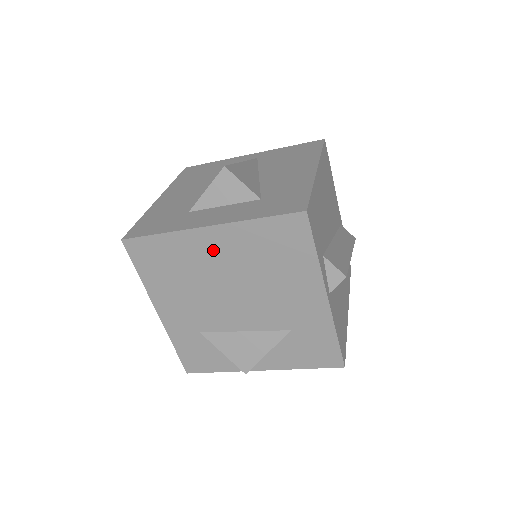
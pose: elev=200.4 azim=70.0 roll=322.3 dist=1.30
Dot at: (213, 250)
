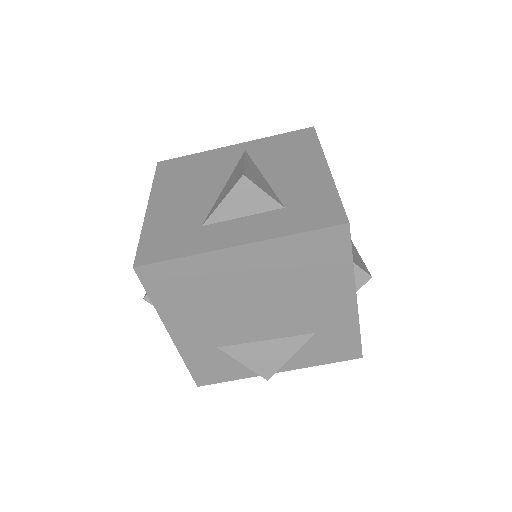
Dot at: (242, 268)
